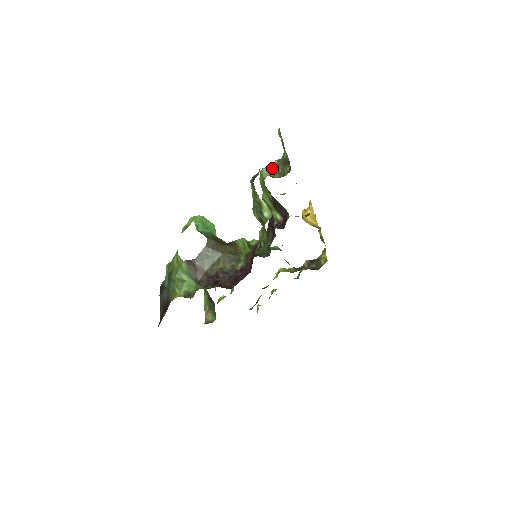
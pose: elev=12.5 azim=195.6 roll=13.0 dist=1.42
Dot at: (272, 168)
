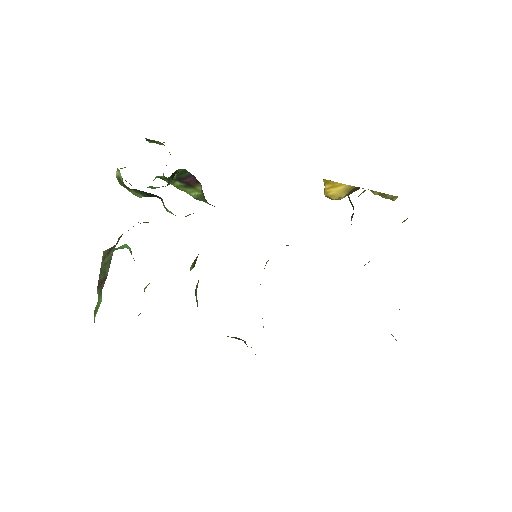
Dot at: occluded
